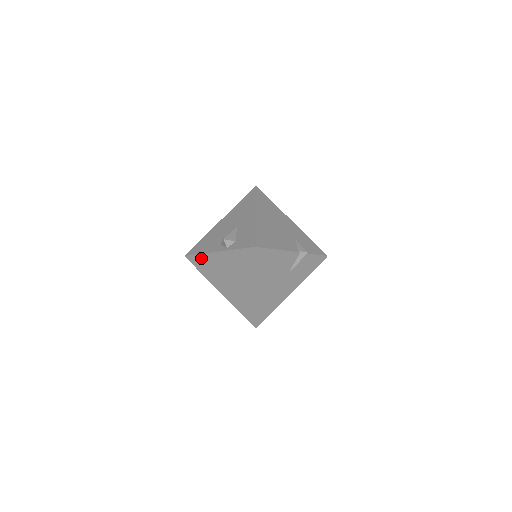
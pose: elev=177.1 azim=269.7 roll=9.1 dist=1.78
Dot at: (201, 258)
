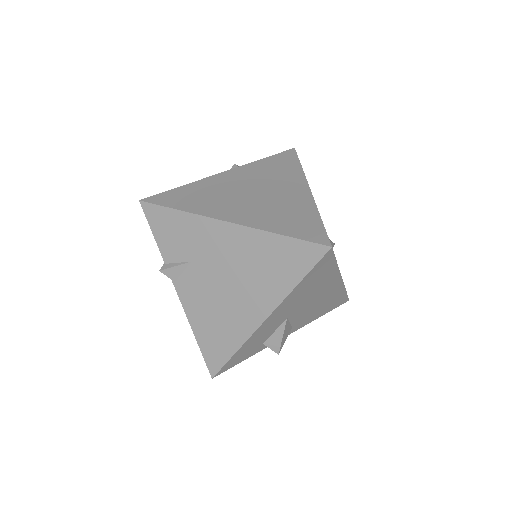
Dot at: (185, 189)
